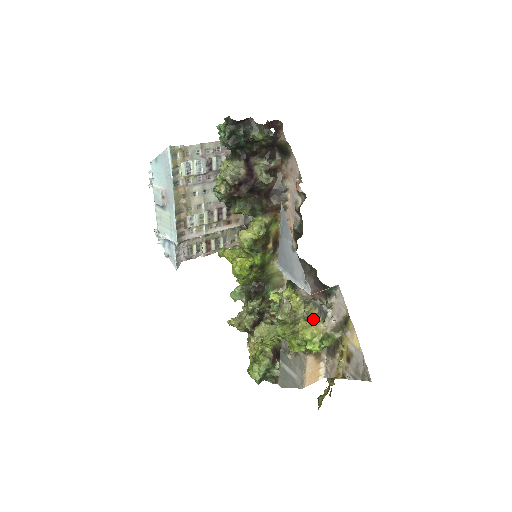
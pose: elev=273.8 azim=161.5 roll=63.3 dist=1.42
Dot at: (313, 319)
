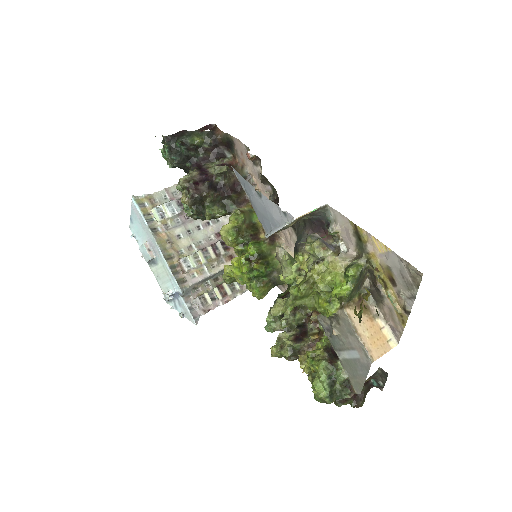
Dot at: (322, 256)
